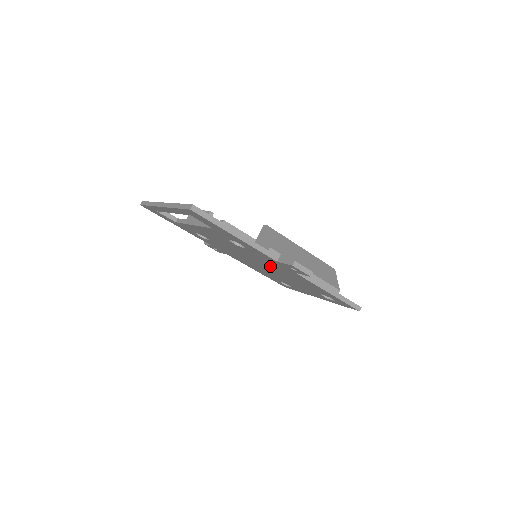
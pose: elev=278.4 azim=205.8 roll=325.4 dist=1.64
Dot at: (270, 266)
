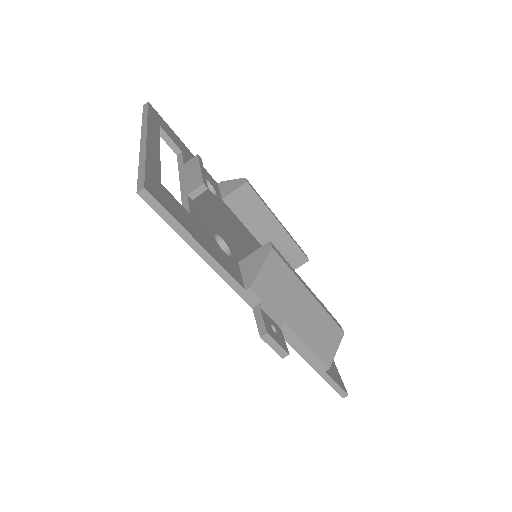
Dot at: occluded
